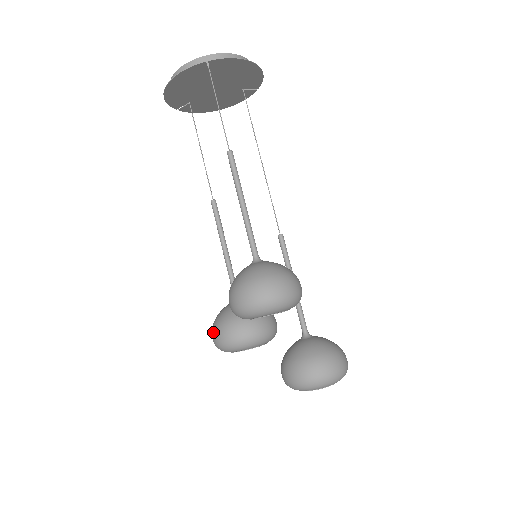
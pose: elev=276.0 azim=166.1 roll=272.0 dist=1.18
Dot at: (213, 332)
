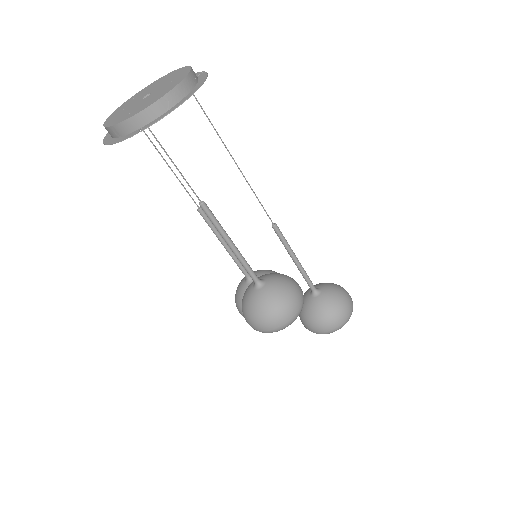
Dot at: occluded
